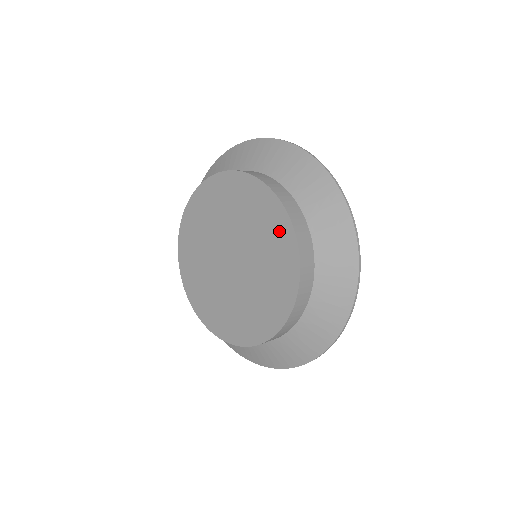
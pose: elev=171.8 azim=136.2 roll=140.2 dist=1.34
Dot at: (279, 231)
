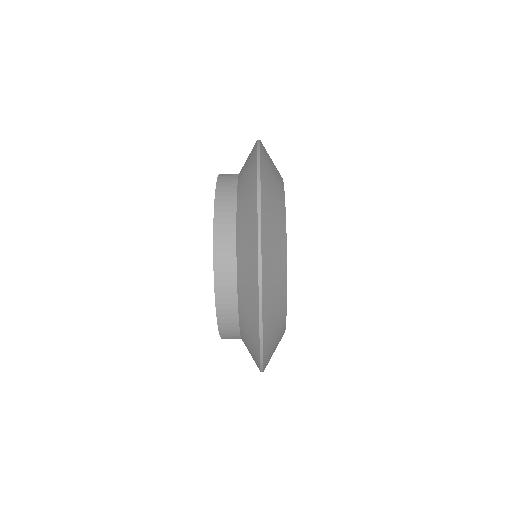
Dot at: occluded
